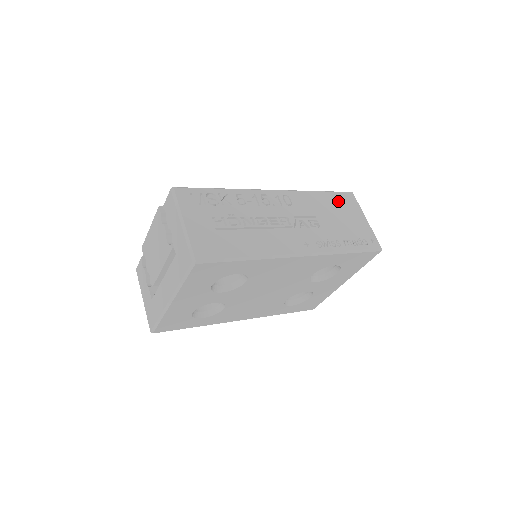
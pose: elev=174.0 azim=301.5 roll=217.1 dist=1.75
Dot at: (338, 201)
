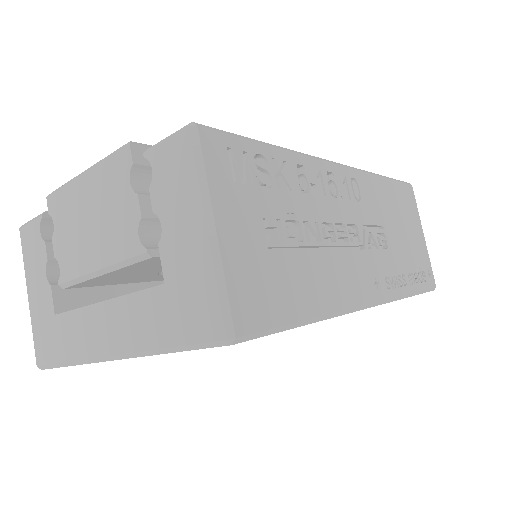
Dot at: (401, 199)
